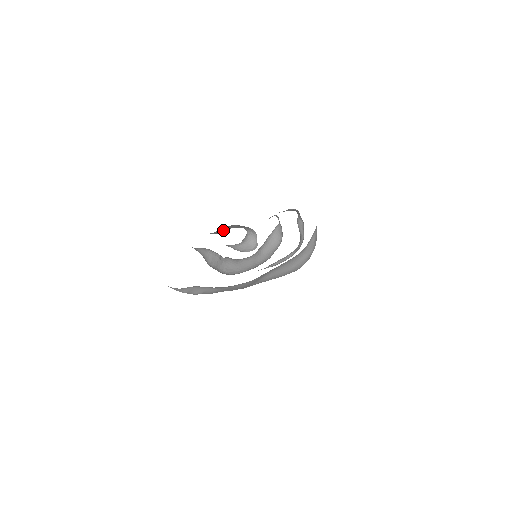
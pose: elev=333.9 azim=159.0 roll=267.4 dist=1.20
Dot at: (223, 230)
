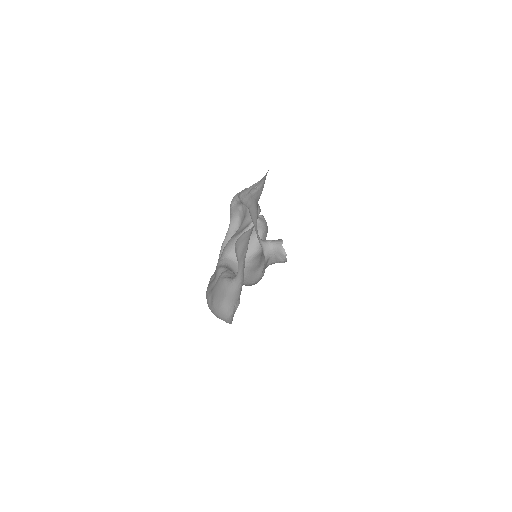
Dot at: occluded
